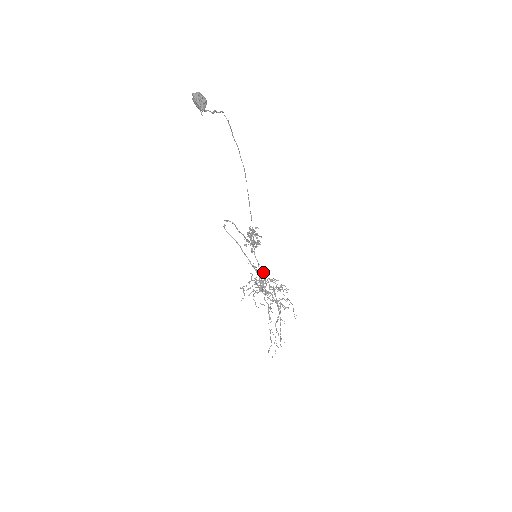
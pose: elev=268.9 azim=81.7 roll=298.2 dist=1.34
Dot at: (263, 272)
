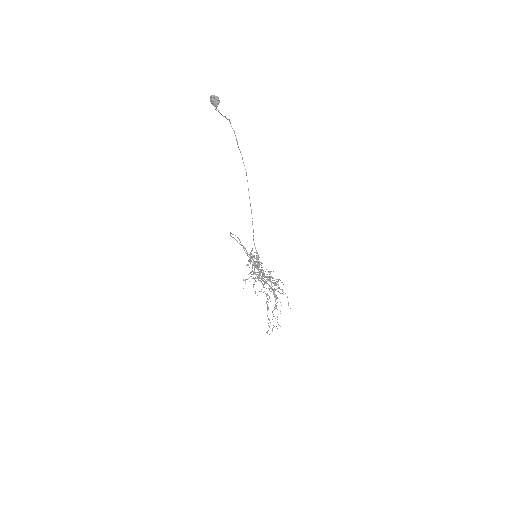
Dot at: (262, 270)
